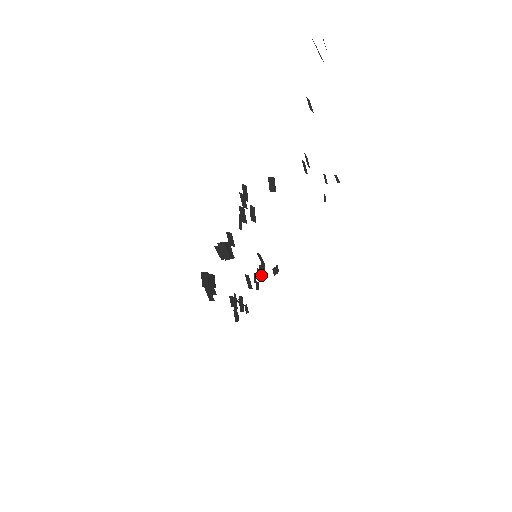
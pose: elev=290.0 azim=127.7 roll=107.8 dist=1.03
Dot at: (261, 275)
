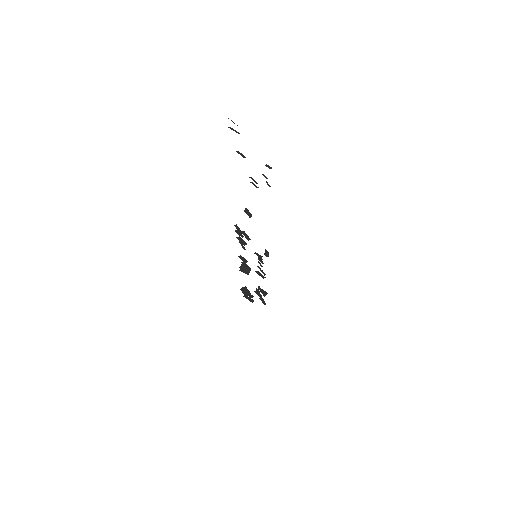
Dot at: occluded
